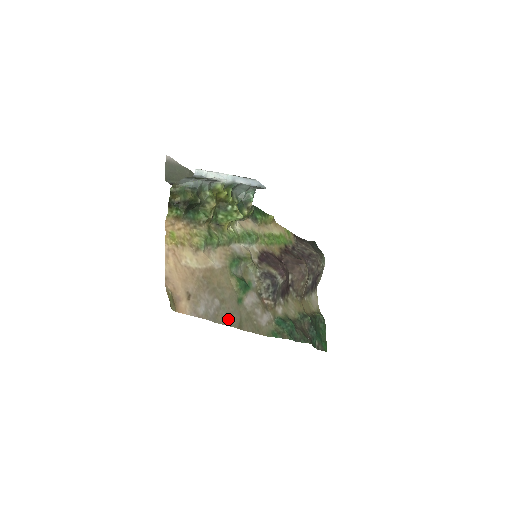
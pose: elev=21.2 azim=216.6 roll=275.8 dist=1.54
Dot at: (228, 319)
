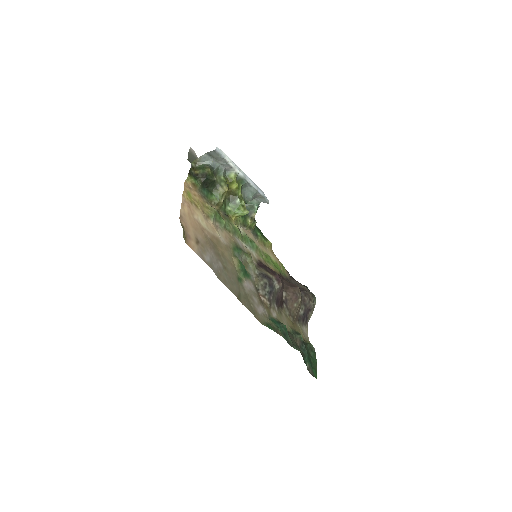
Dot at: (229, 284)
